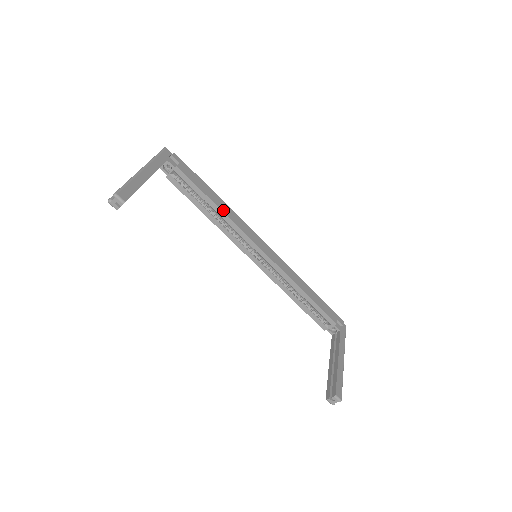
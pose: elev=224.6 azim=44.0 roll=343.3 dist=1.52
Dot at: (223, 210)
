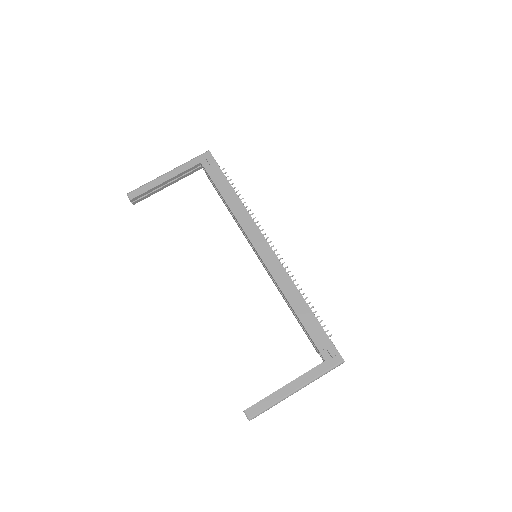
Dot at: (232, 209)
